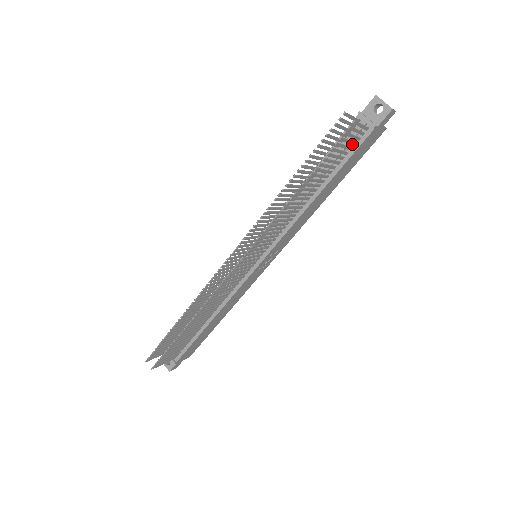
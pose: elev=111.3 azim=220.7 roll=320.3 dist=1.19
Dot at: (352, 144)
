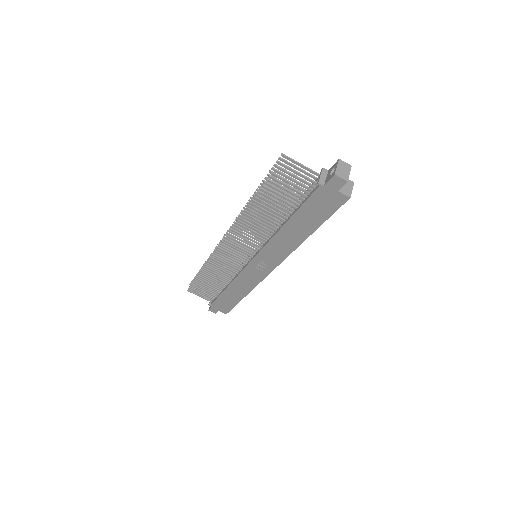
Dot at: (302, 191)
